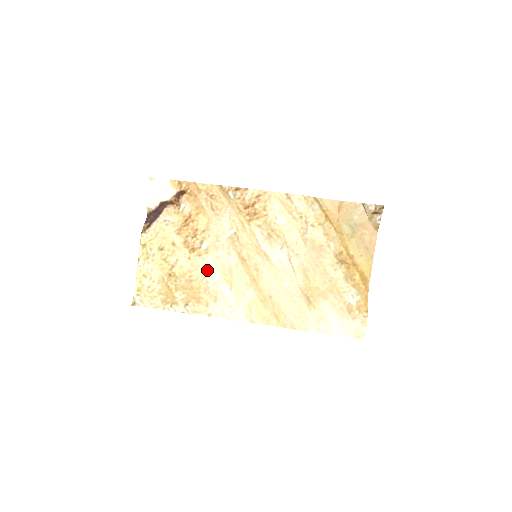
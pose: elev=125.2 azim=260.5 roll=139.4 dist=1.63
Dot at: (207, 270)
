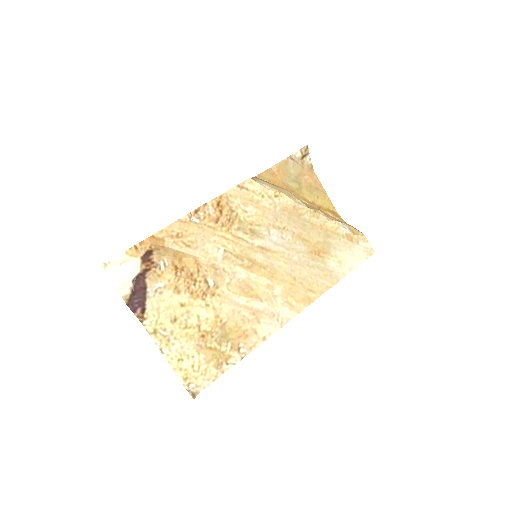
Dot at: (230, 302)
